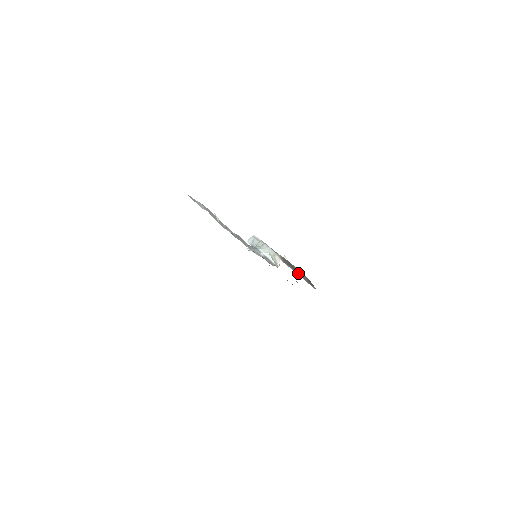
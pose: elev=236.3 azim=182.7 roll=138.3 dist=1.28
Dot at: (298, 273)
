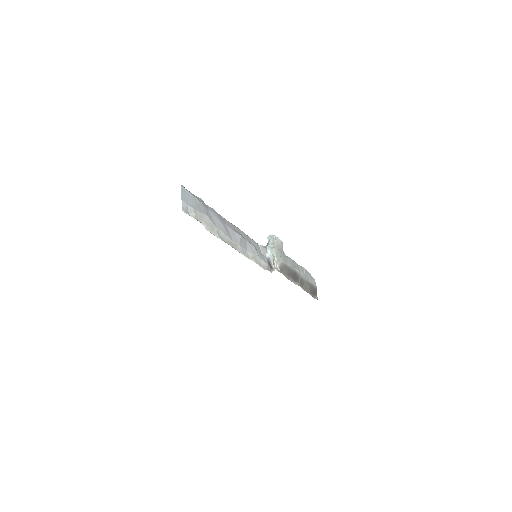
Dot at: (298, 282)
